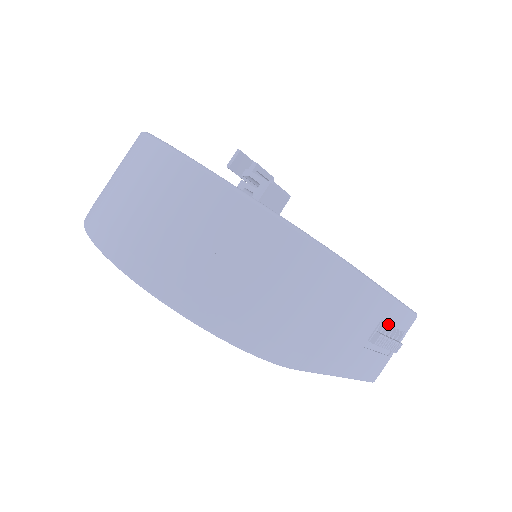
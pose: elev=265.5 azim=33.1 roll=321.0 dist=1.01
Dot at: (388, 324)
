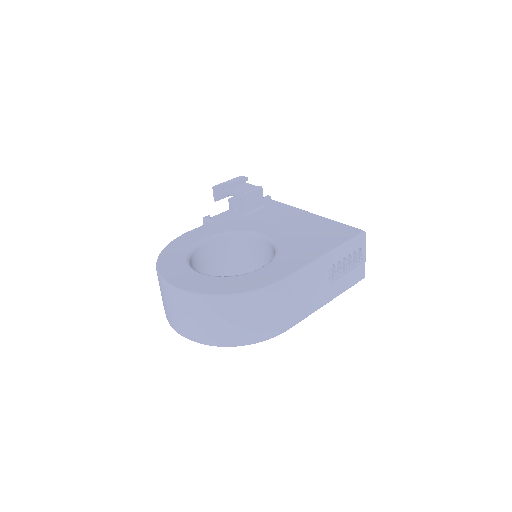
Dot at: (340, 260)
